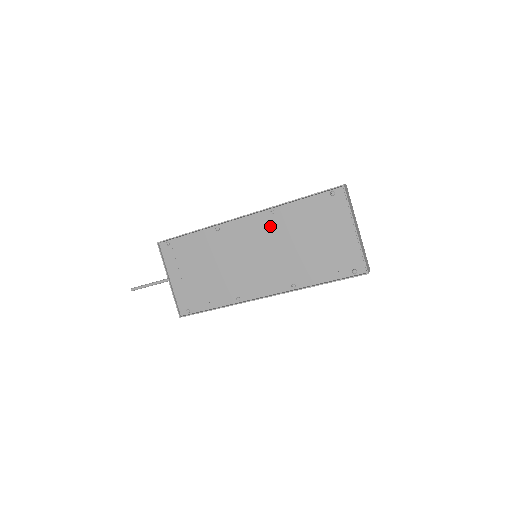
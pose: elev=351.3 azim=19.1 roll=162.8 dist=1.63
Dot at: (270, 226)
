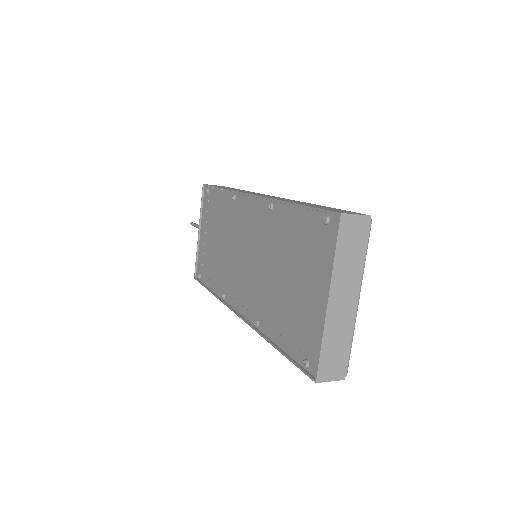
Dot at: (265, 225)
